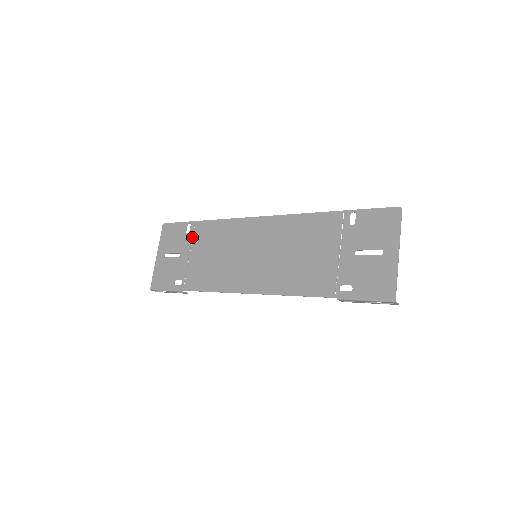
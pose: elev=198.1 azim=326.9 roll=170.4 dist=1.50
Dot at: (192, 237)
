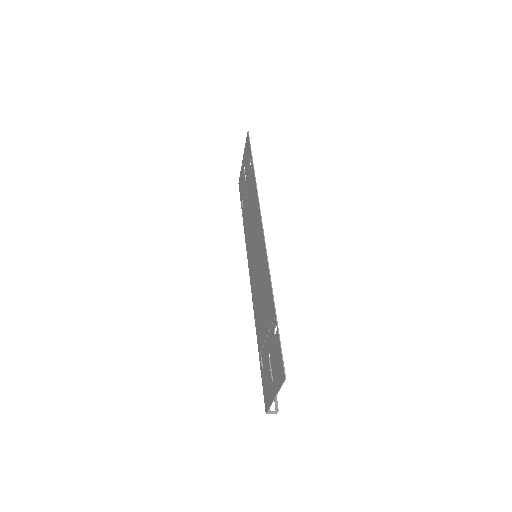
Dot at: (249, 175)
